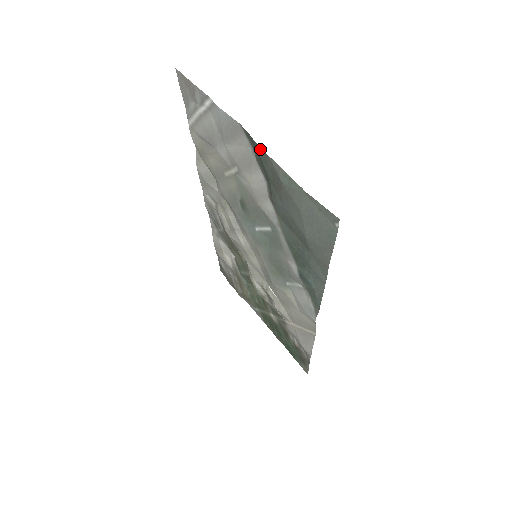
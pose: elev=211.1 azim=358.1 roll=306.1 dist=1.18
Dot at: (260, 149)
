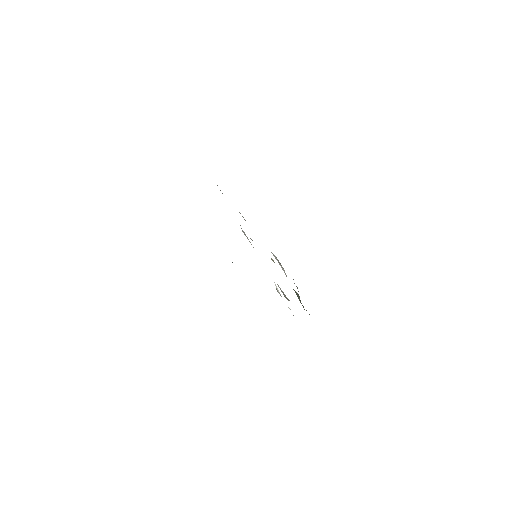
Dot at: occluded
